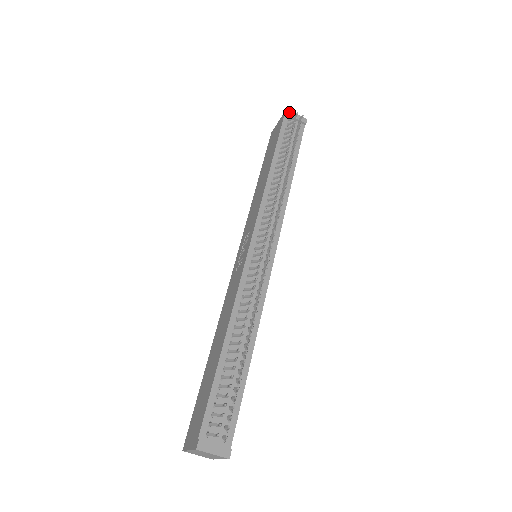
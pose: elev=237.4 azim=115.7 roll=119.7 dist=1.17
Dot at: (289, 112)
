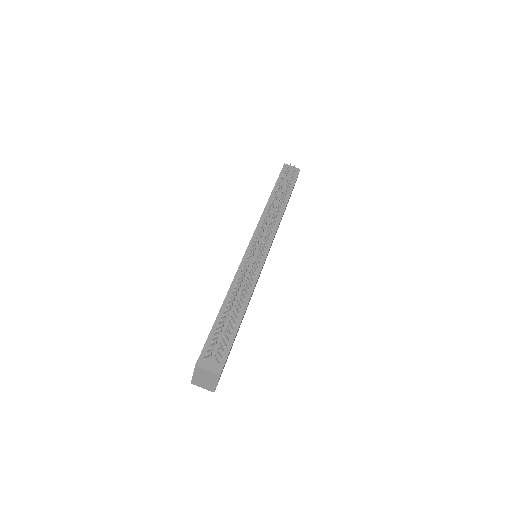
Dot at: (286, 165)
